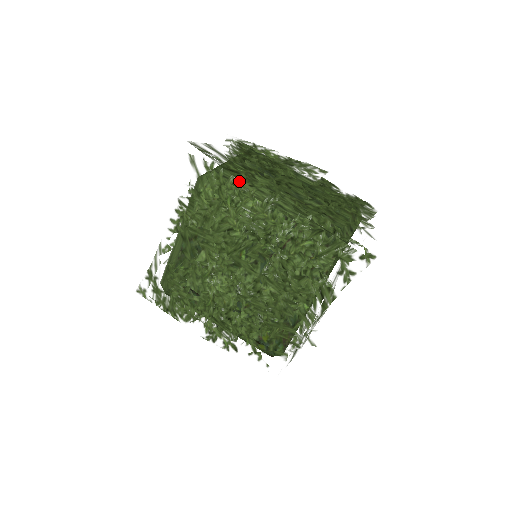
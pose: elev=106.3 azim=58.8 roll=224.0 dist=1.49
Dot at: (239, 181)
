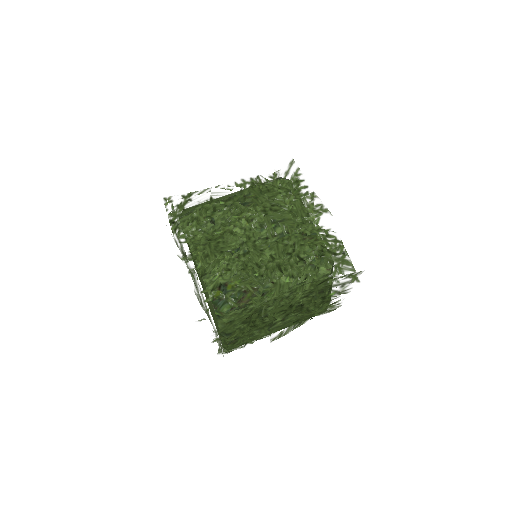
Dot at: occluded
